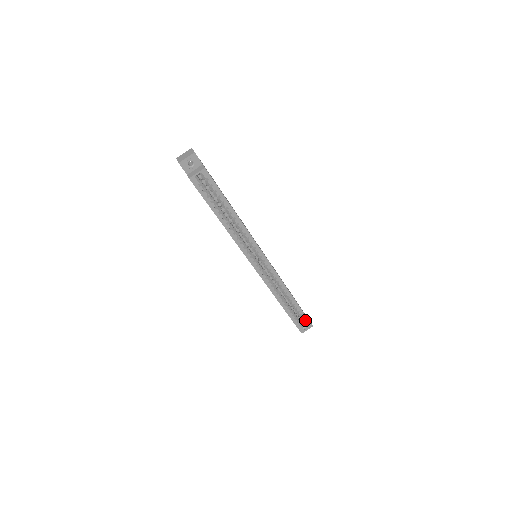
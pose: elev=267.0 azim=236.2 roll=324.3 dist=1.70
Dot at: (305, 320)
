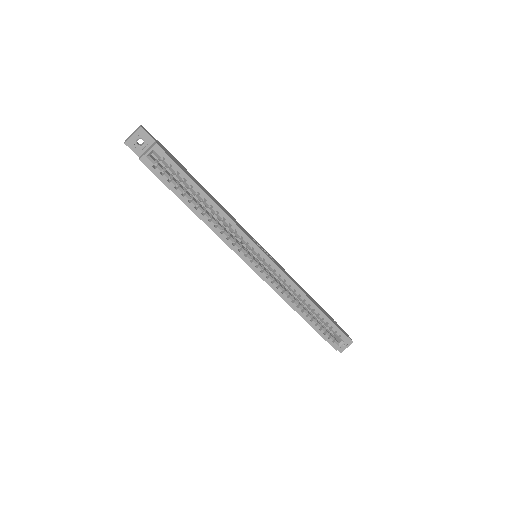
Dot at: (339, 334)
